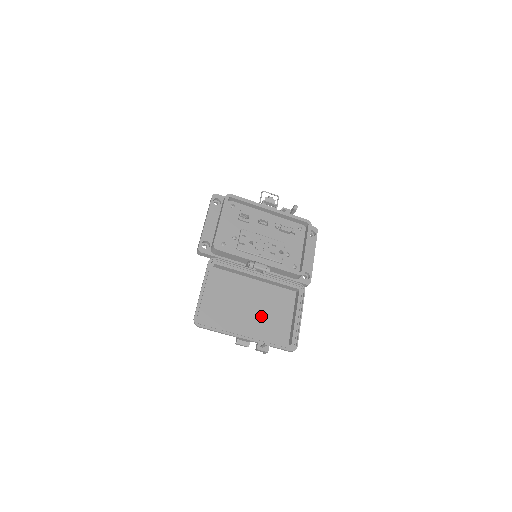
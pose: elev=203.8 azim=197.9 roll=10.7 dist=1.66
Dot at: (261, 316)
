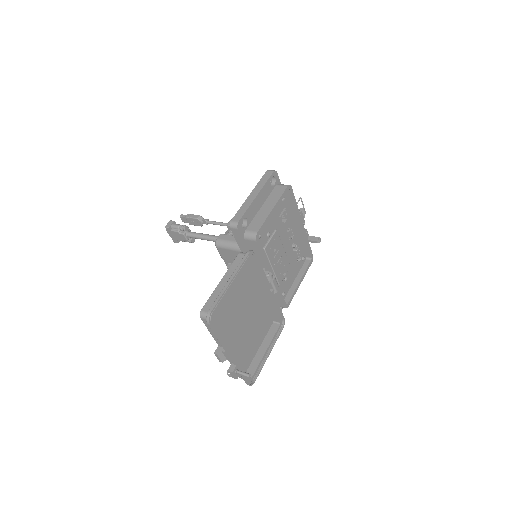
Dot at: (244, 333)
